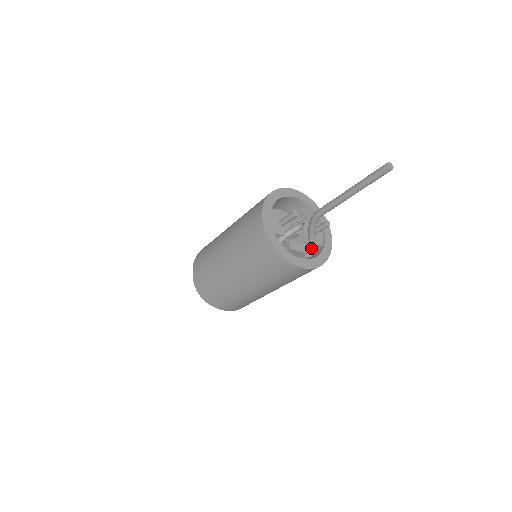
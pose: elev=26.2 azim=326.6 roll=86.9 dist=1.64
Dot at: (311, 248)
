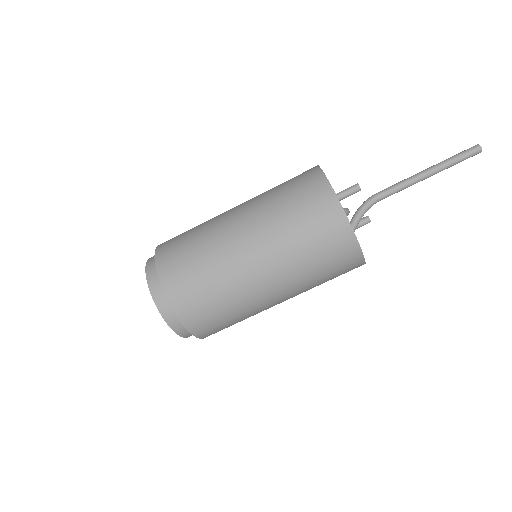
Dot at: occluded
